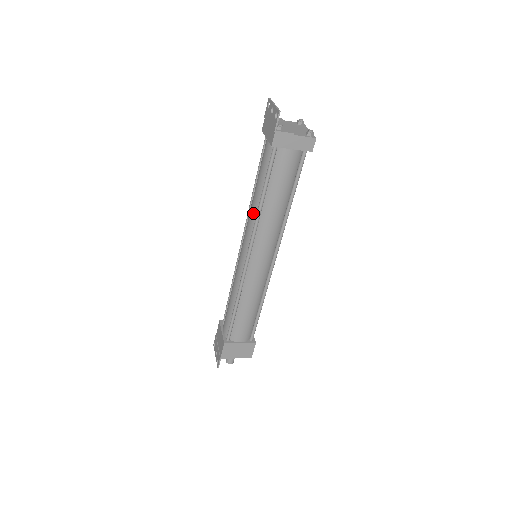
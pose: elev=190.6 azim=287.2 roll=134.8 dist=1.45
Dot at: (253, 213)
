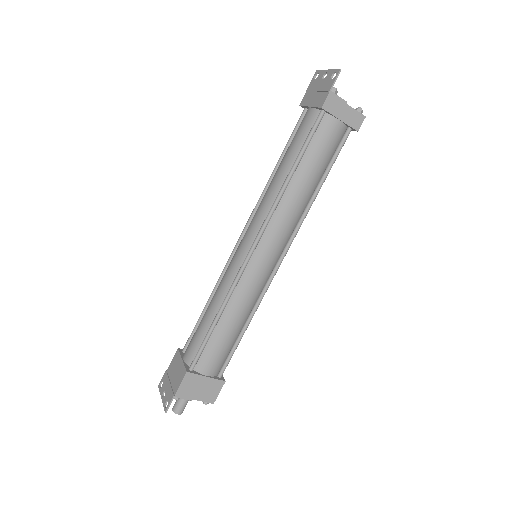
Dot at: (272, 193)
